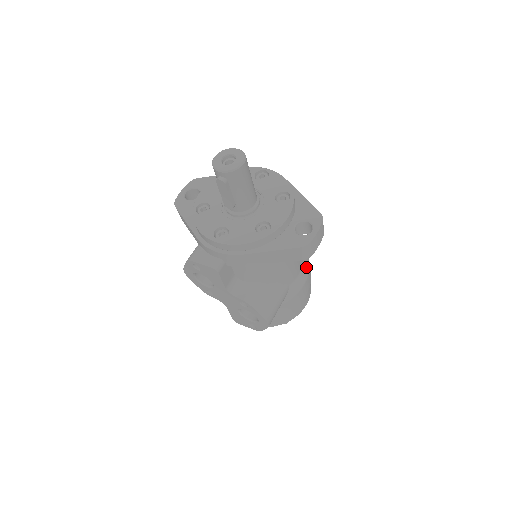
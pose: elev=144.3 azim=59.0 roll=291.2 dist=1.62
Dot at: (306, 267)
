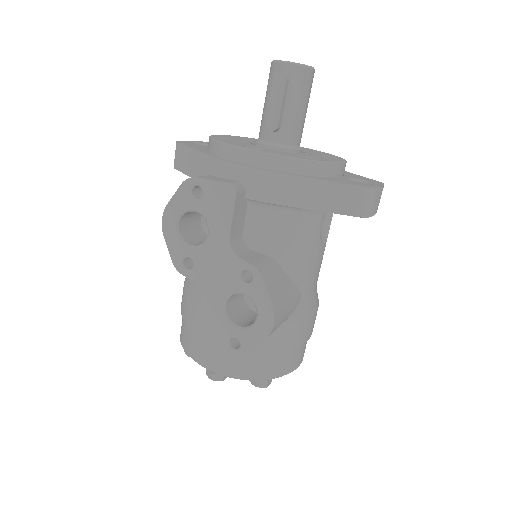
Dot at: (317, 295)
